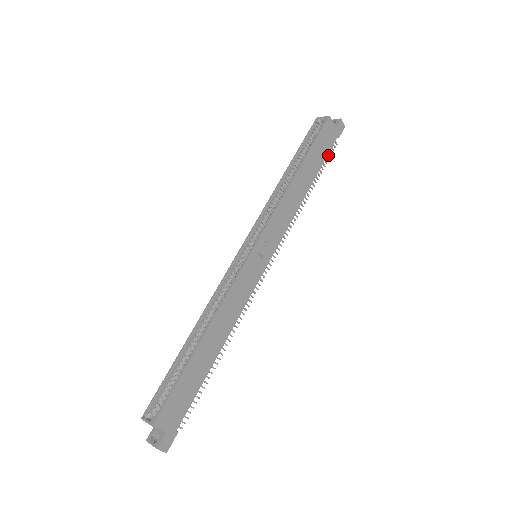
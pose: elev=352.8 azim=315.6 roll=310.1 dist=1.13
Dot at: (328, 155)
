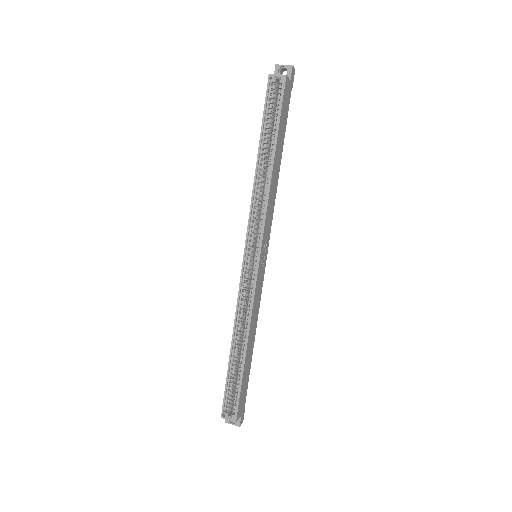
Dot at: occluded
